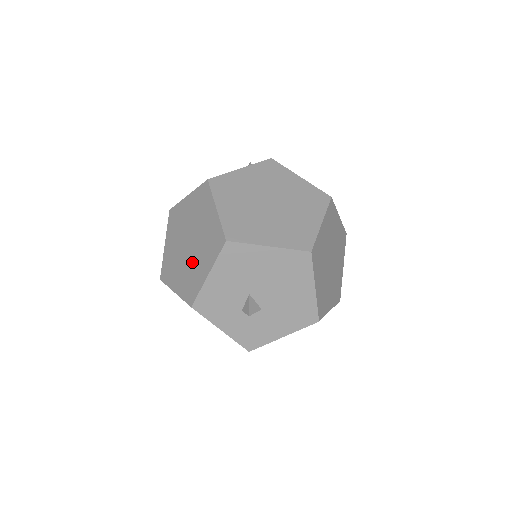
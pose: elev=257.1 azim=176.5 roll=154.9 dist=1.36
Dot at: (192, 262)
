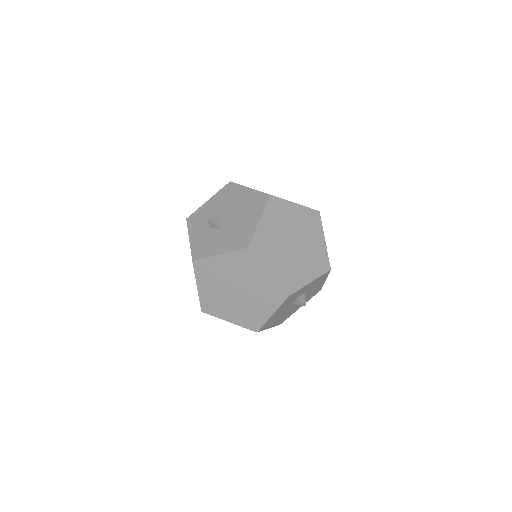
Dot at: occluded
